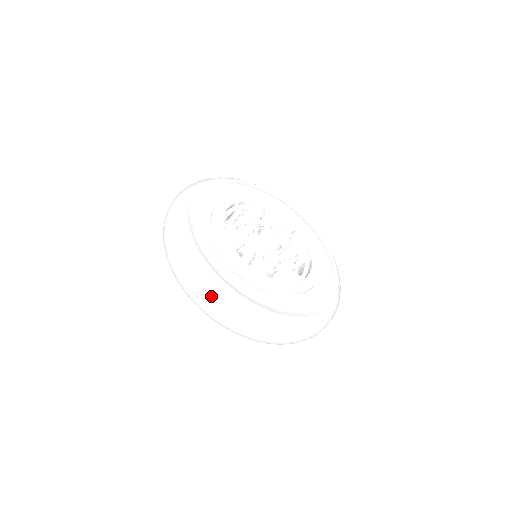
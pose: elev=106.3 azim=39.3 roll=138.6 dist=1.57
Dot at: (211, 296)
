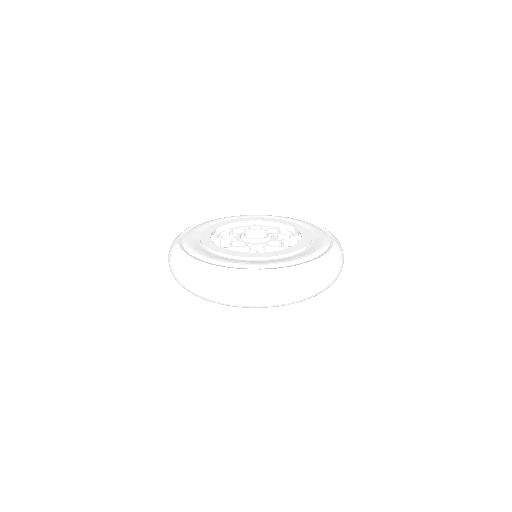
Dot at: (279, 285)
